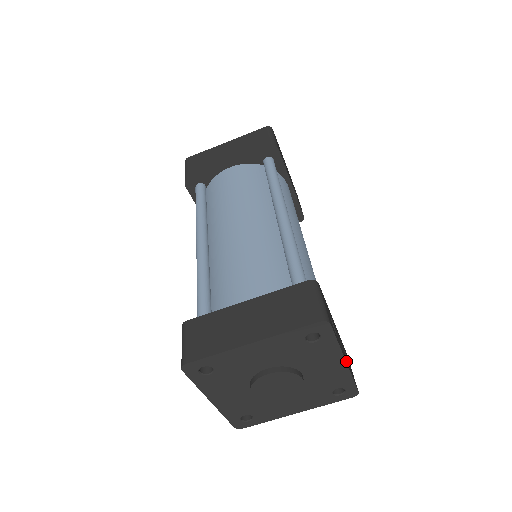
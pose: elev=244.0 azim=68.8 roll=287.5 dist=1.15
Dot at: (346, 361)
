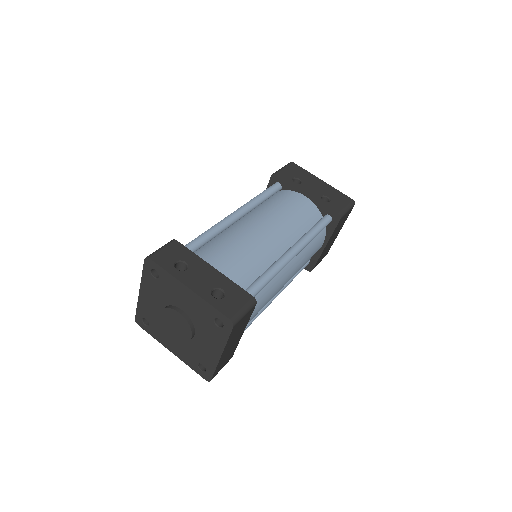
Dot at: (195, 289)
